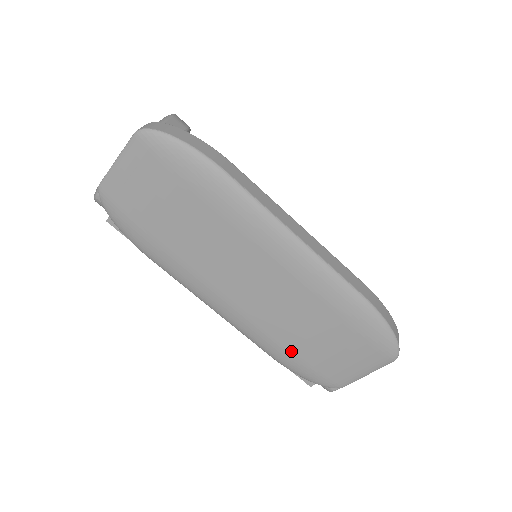
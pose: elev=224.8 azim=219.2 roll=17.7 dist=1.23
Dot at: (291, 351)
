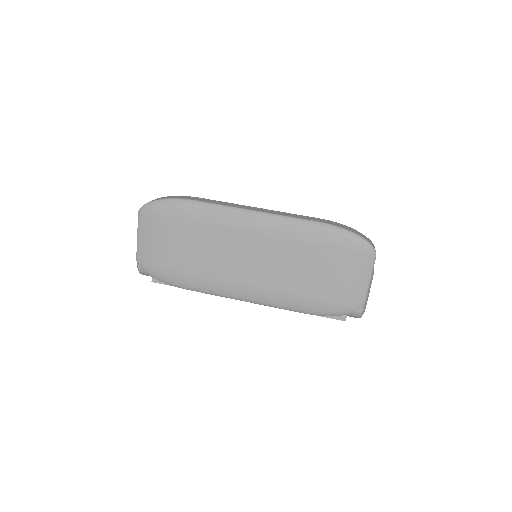
Dot at: (308, 296)
